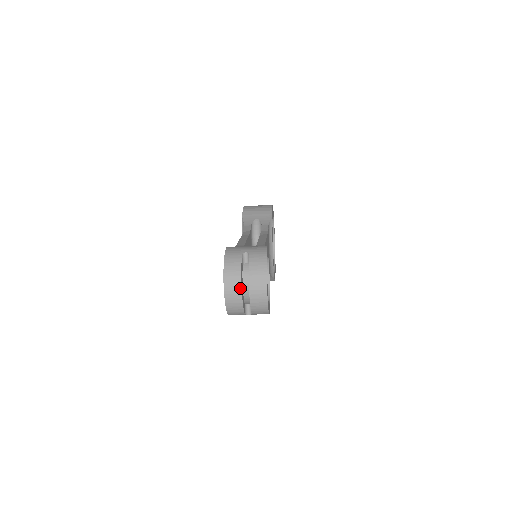
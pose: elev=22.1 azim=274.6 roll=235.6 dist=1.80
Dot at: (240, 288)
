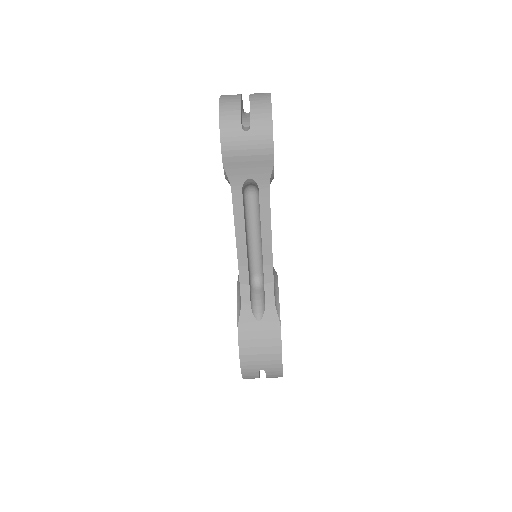
Dot at: (239, 95)
